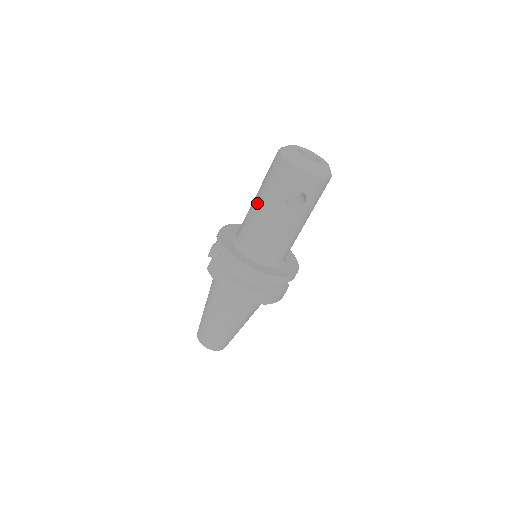
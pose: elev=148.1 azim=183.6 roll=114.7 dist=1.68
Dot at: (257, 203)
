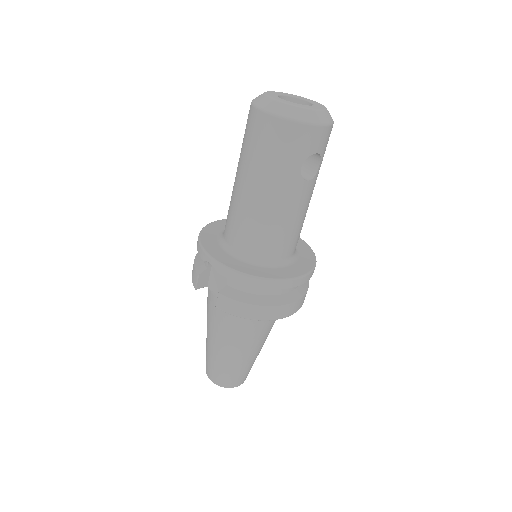
Dot at: (255, 194)
